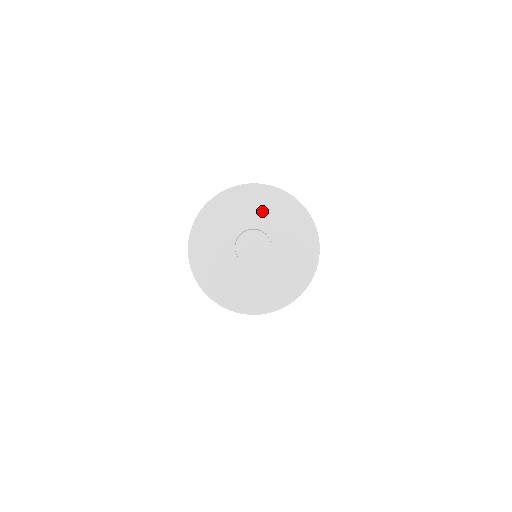
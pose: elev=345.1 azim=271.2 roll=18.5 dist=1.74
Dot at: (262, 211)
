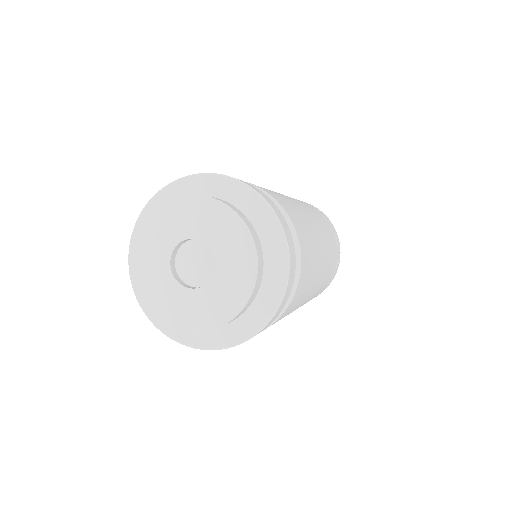
Dot at: (201, 214)
